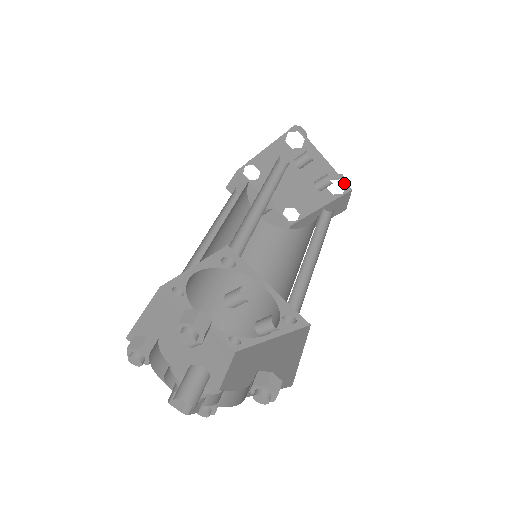
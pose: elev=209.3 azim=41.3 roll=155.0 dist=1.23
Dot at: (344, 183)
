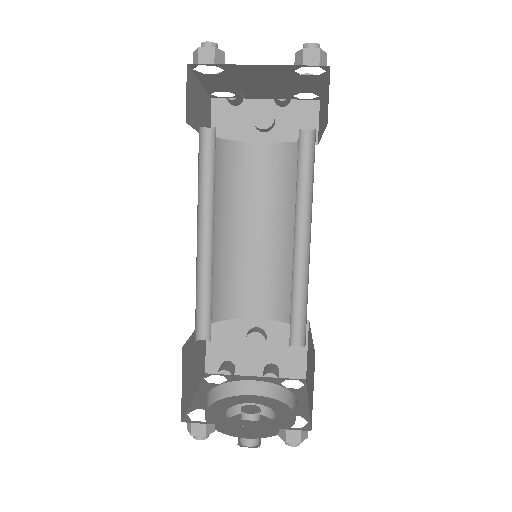
Dot at: (312, 66)
